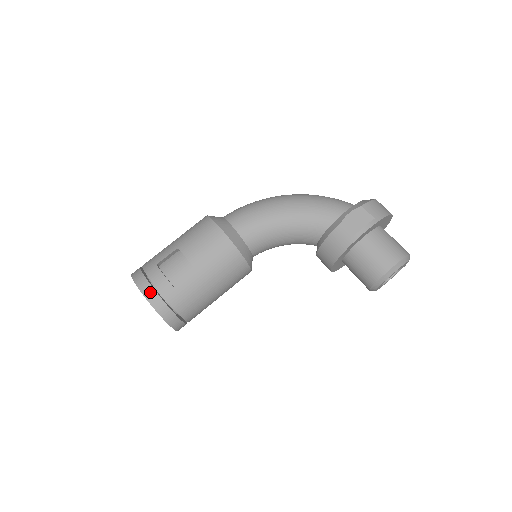
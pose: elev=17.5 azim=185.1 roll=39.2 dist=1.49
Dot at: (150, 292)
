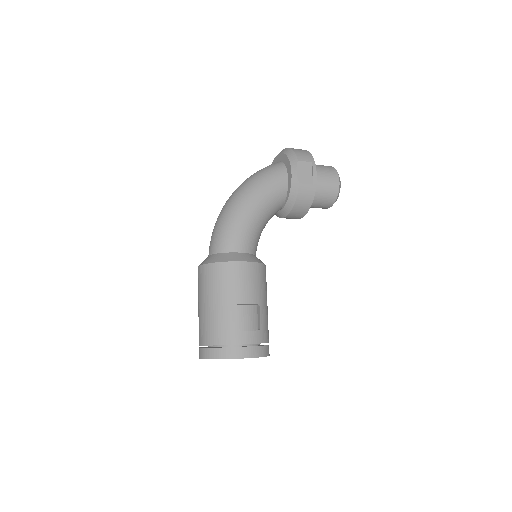
Dot at: (249, 351)
